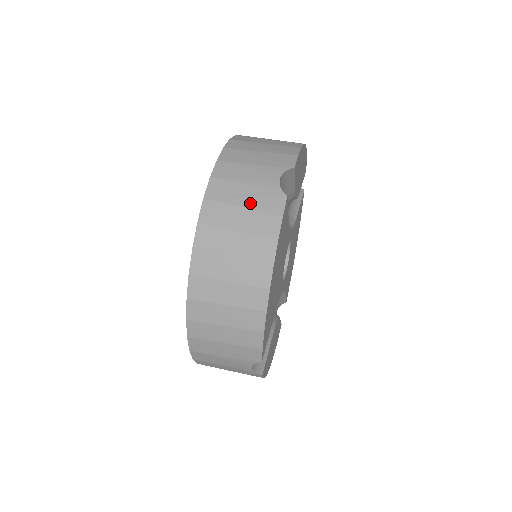
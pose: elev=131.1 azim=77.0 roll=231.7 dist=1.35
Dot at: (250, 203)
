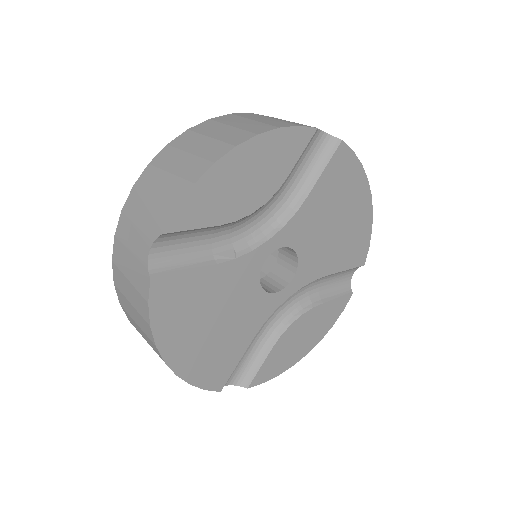
Dot at: (132, 277)
